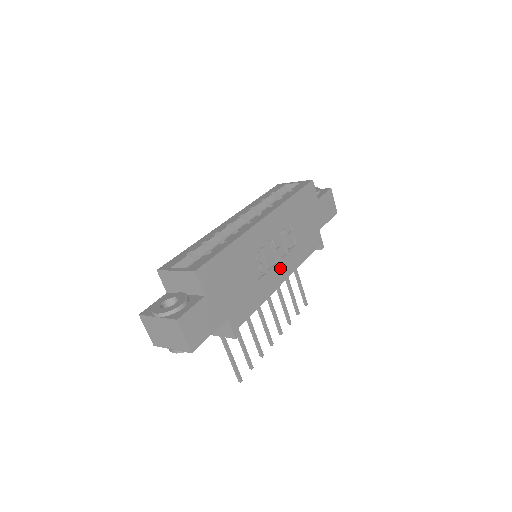
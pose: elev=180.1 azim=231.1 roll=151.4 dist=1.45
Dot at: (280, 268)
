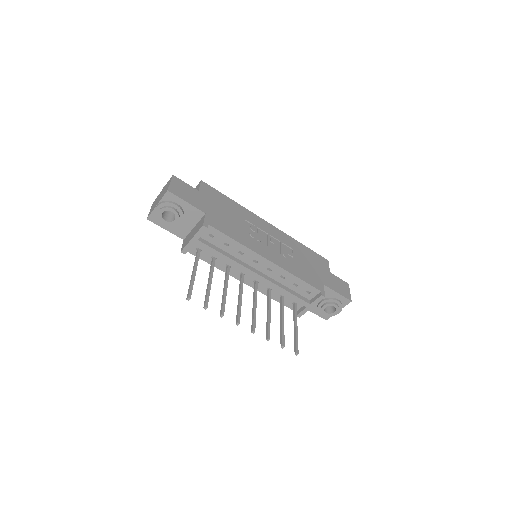
Dot at: (269, 252)
